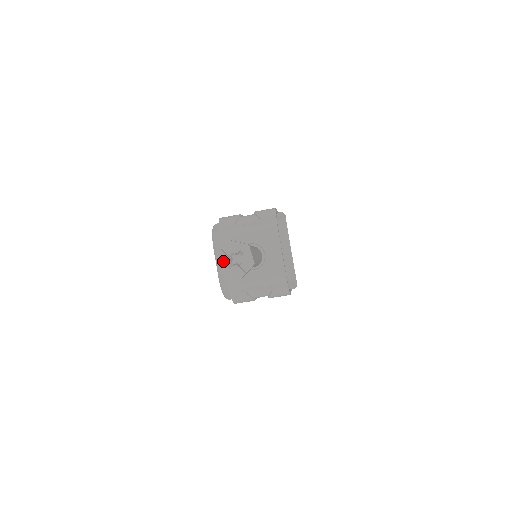
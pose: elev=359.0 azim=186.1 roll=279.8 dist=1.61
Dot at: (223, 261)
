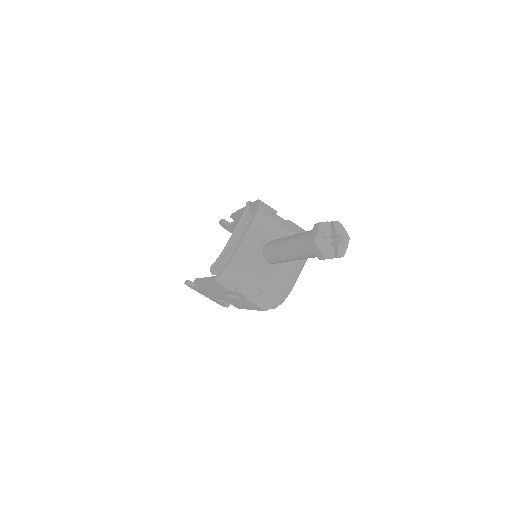
Dot at: (324, 232)
